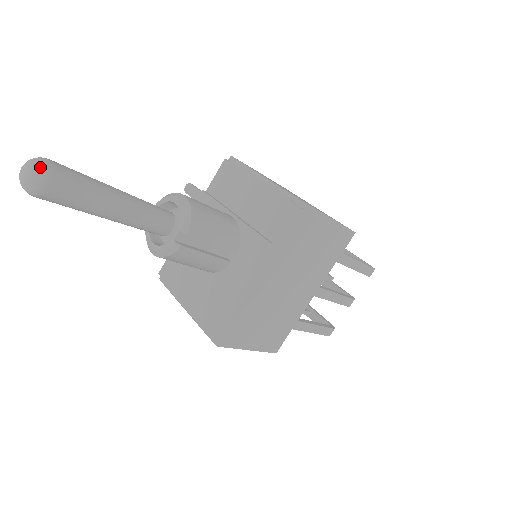
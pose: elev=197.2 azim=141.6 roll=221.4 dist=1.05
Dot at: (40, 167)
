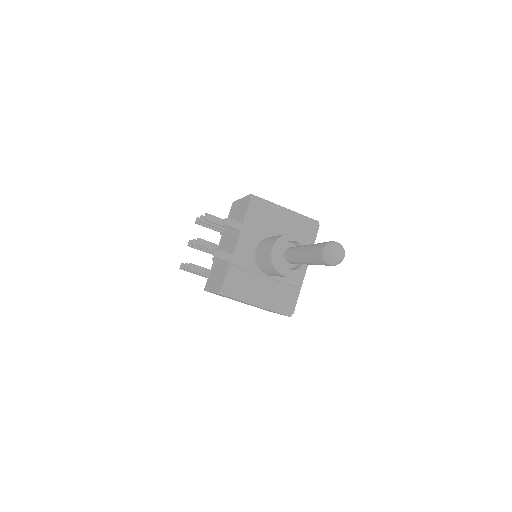
Dot at: occluded
